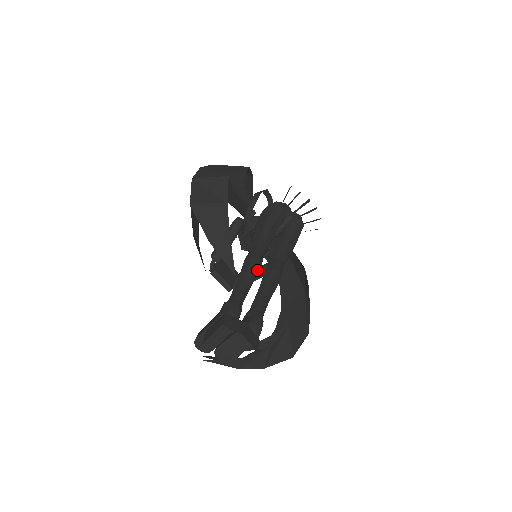
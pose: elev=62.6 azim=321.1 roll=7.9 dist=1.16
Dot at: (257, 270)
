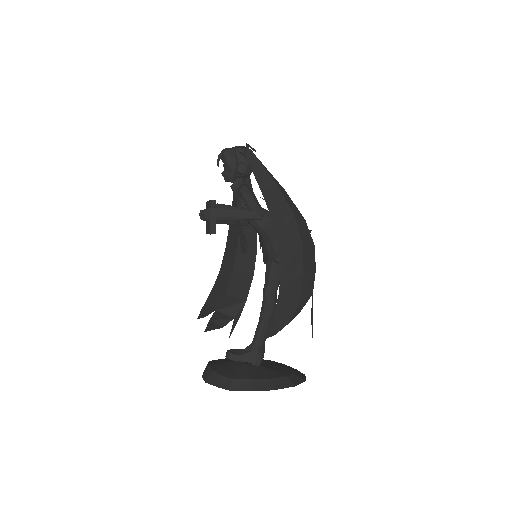
Dot at: occluded
